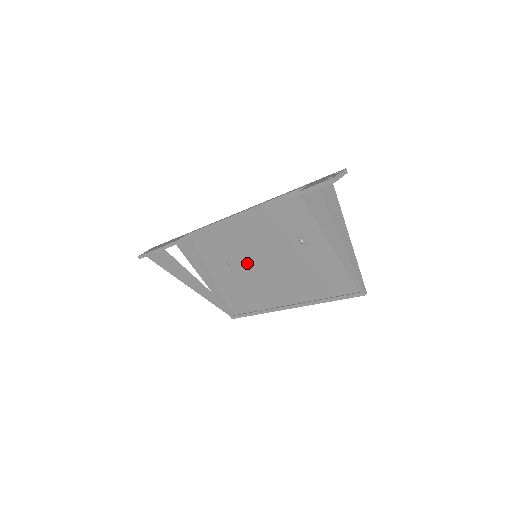
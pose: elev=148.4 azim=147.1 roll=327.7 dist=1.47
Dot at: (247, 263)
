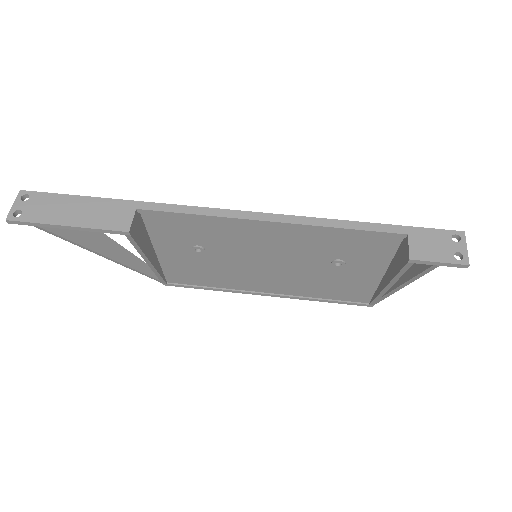
Dot at: (233, 256)
